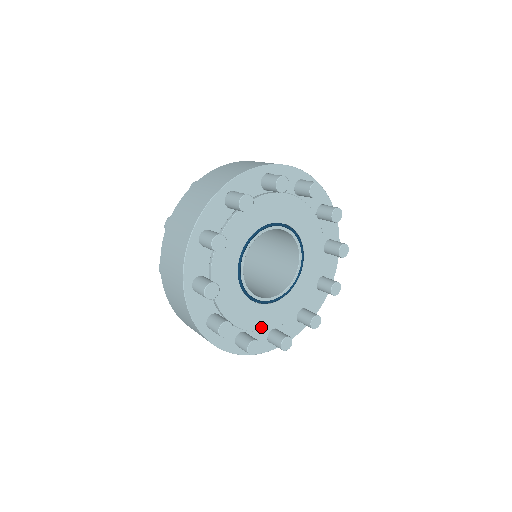
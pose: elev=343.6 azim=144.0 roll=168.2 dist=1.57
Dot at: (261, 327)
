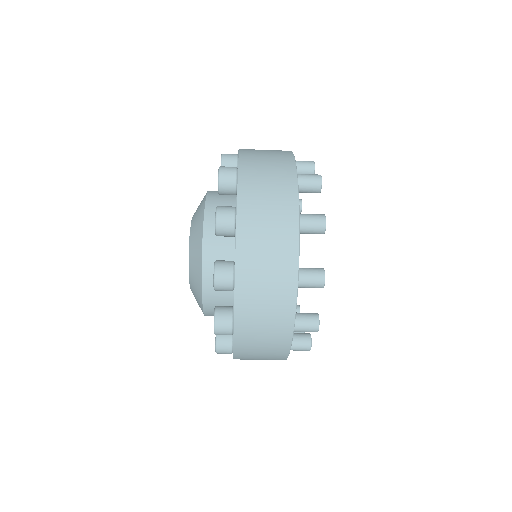
Dot at: occluded
